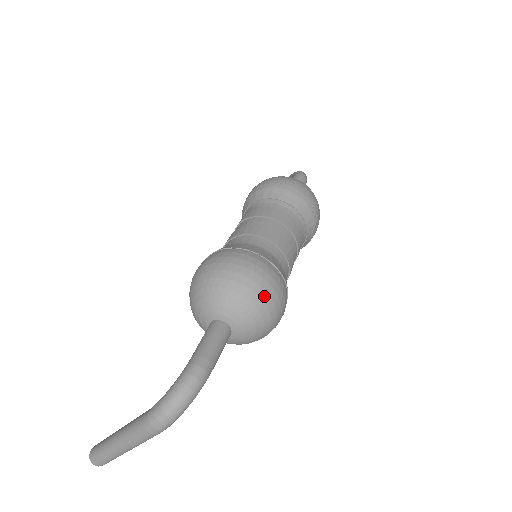
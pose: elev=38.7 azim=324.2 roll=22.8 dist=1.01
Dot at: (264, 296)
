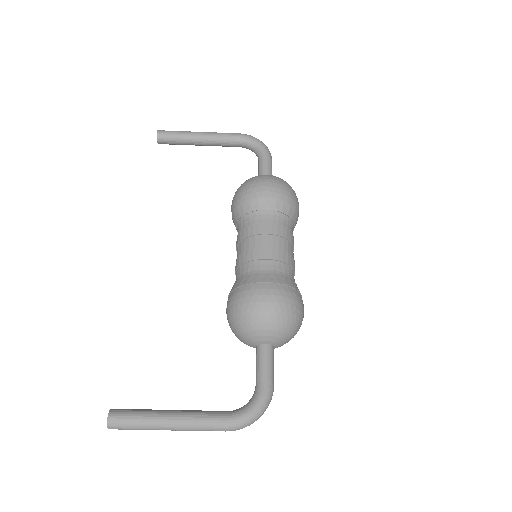
Dot at: occluded
